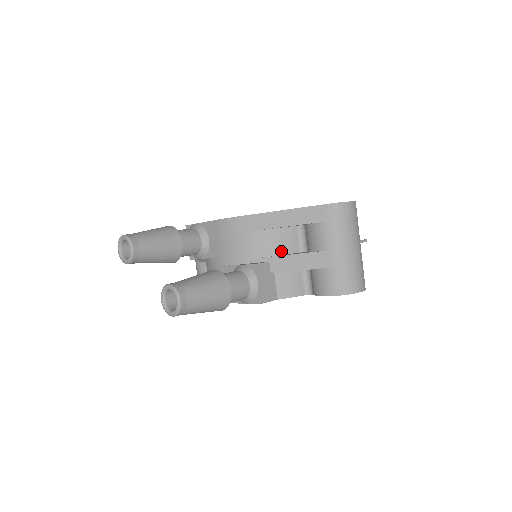
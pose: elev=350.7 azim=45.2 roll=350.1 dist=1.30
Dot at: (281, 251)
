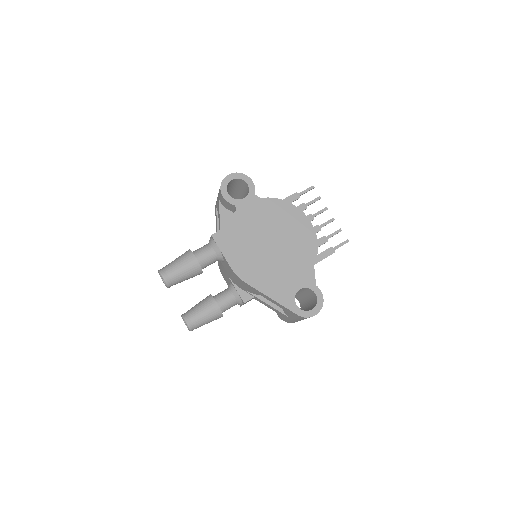
Dot at: occluded
